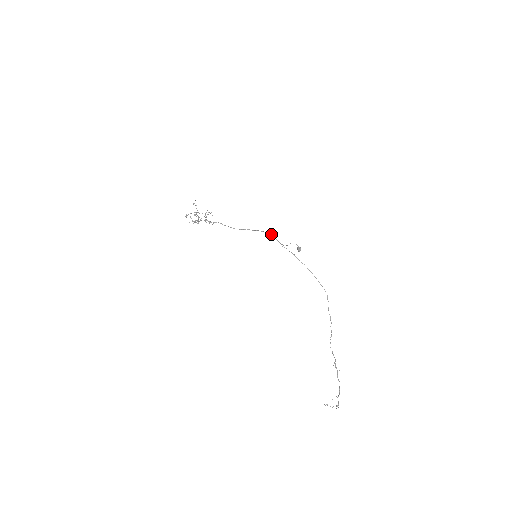
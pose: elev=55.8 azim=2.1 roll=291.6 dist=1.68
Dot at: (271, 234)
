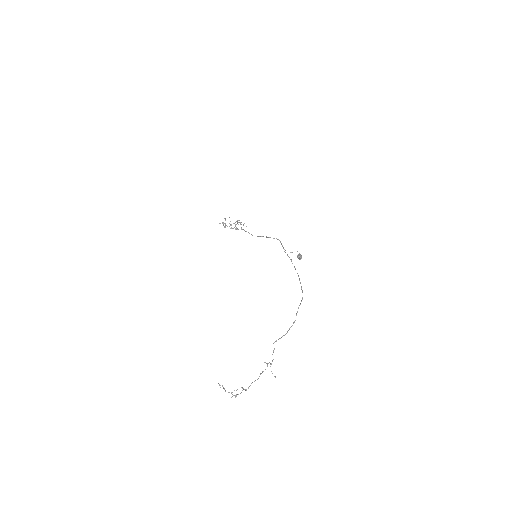
Dot at: (279, 240)
